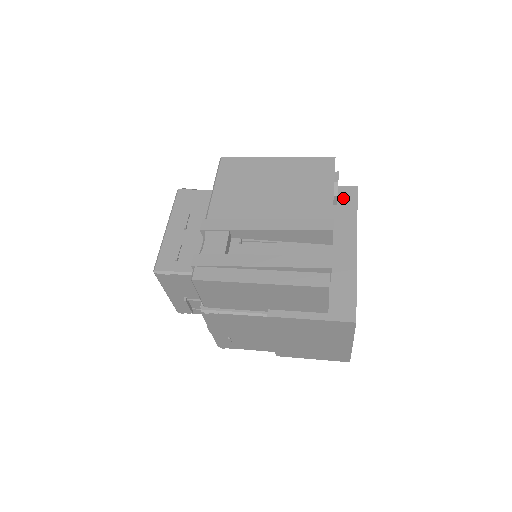
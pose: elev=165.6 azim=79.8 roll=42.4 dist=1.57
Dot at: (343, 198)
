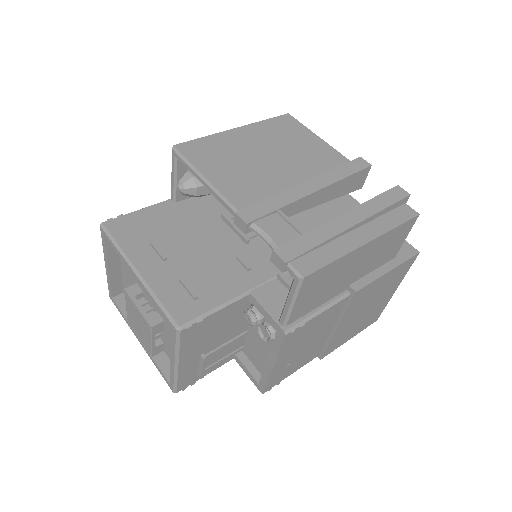
Dot at: occluded
